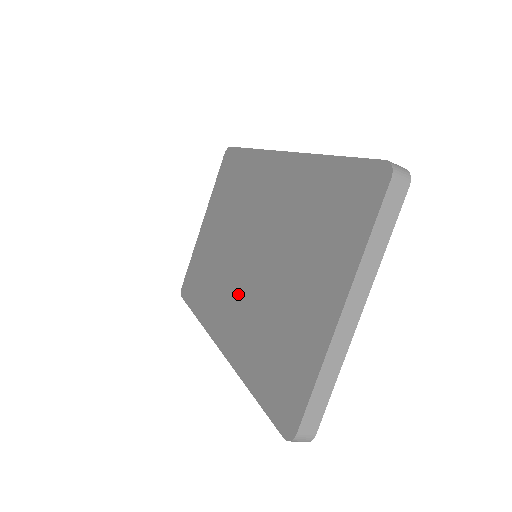
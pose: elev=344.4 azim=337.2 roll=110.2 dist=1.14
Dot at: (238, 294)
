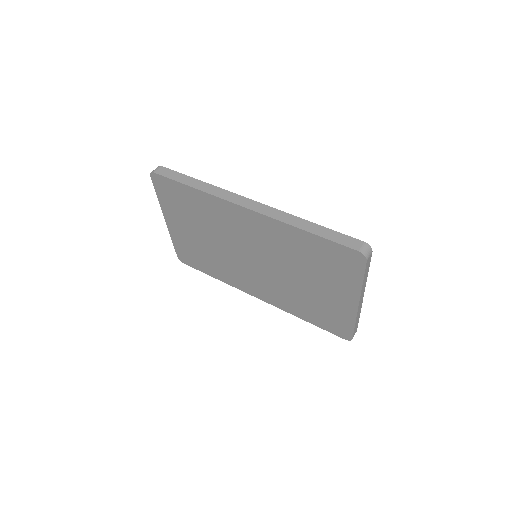
Dot at: (259, 278)
